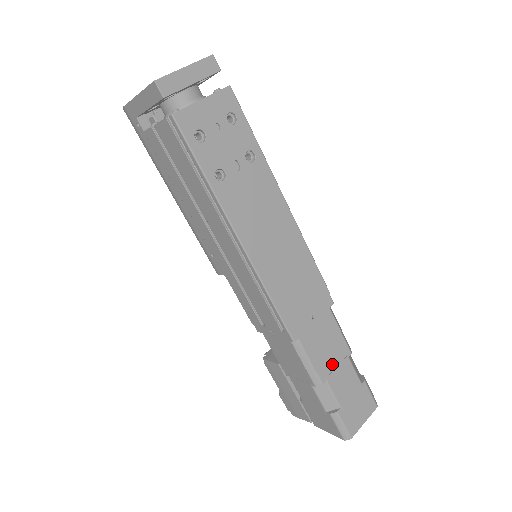
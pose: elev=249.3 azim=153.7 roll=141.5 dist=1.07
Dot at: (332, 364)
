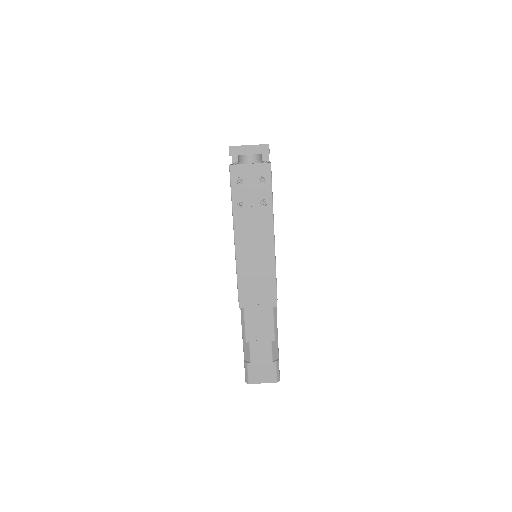
Dot at: (258, 337)
